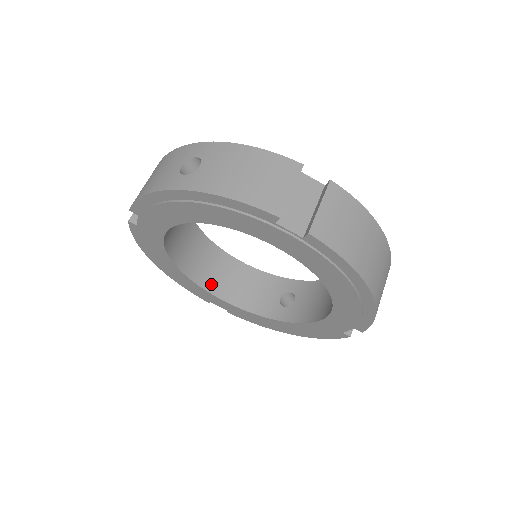
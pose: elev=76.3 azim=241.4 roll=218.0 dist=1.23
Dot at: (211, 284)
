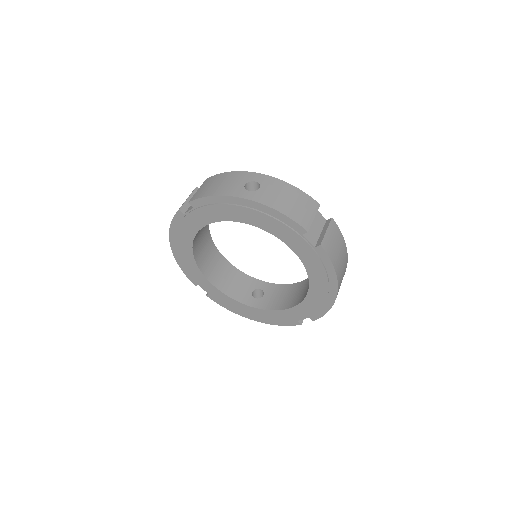
Dot at: (207, 271)
